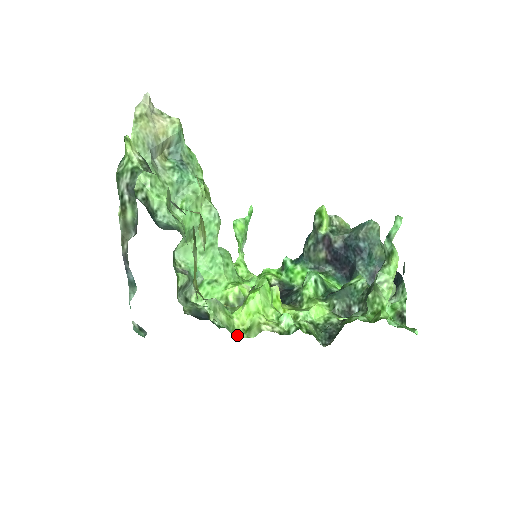
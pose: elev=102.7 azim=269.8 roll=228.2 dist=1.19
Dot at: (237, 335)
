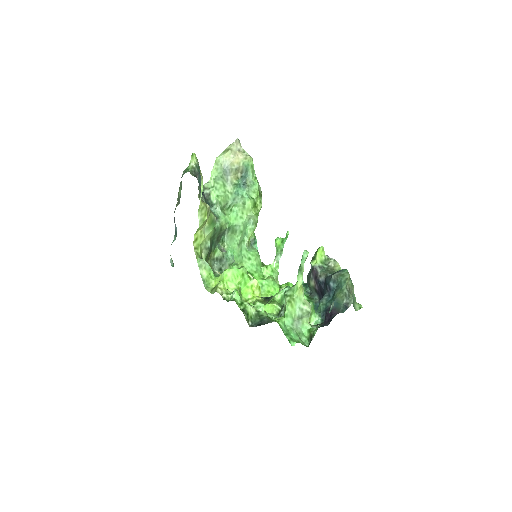
Dot at: (207, 289)
